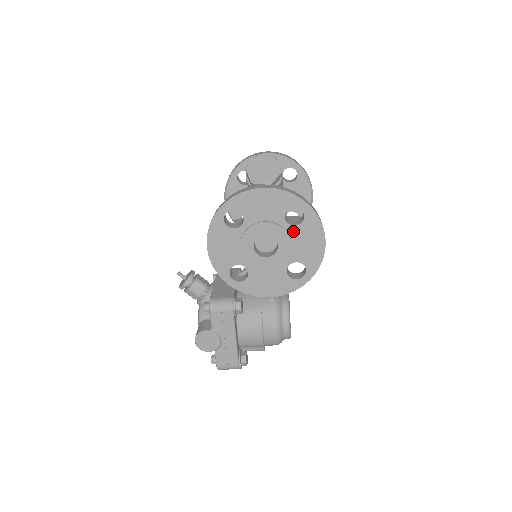
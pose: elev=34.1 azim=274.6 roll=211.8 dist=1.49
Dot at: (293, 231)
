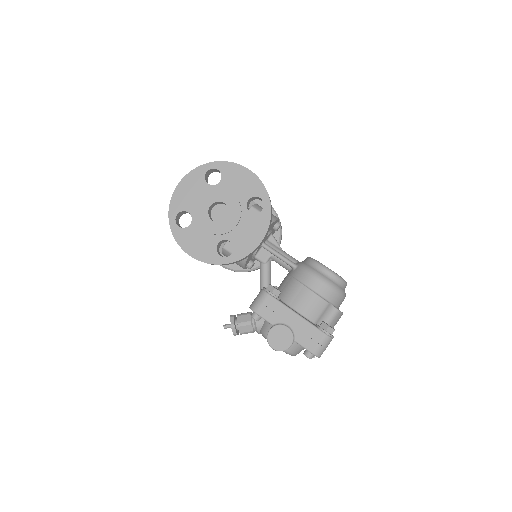
Dot at: (223, 186)
